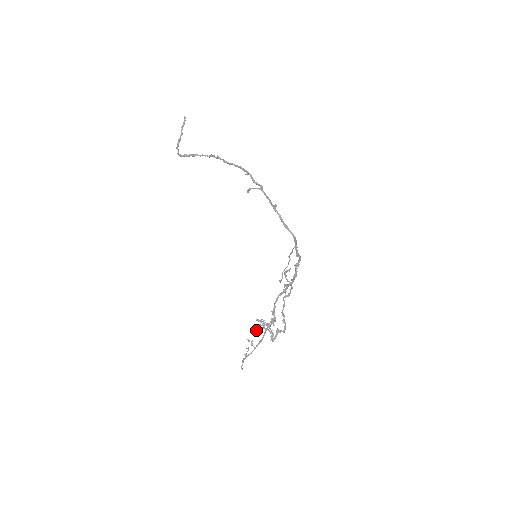
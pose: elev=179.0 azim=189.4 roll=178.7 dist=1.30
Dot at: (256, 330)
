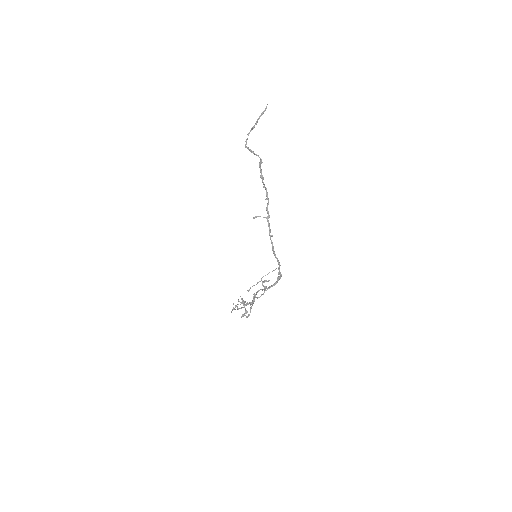
Dot at: occluded
